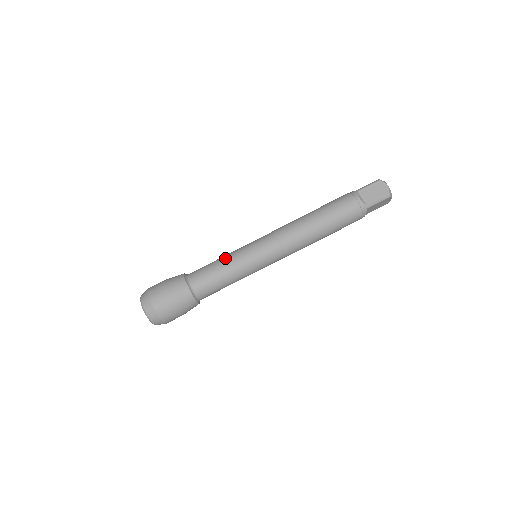
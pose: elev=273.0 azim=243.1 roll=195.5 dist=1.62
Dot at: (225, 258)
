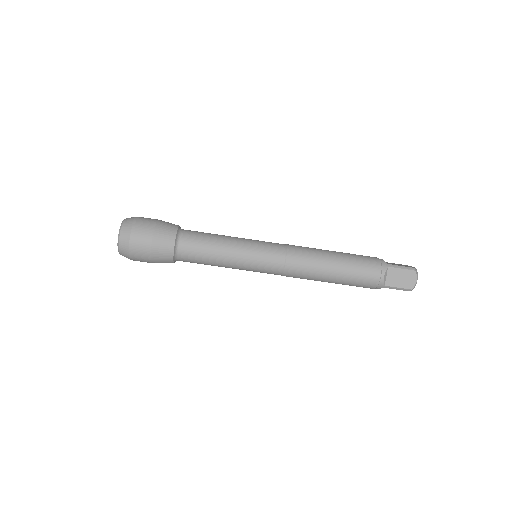
Dot at: (226, 243)
